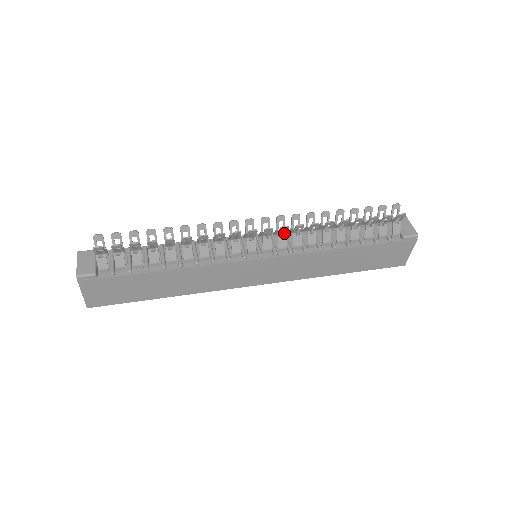
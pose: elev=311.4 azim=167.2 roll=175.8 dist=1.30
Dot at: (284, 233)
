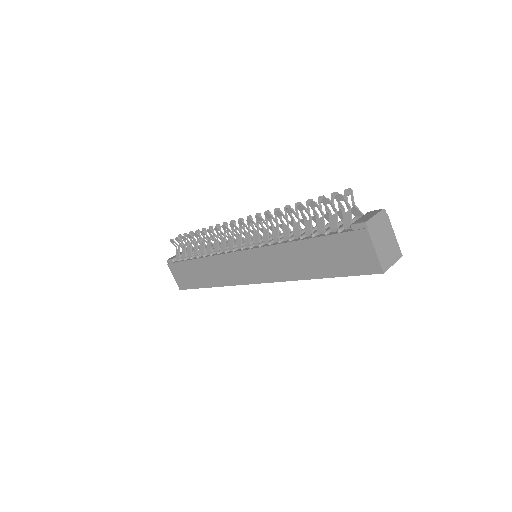
Dot at: (257, 228)
